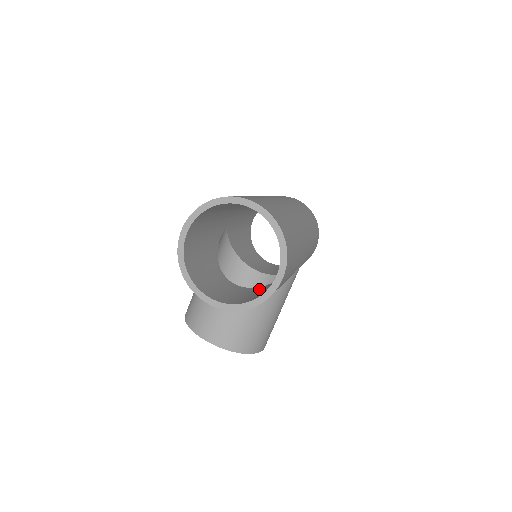
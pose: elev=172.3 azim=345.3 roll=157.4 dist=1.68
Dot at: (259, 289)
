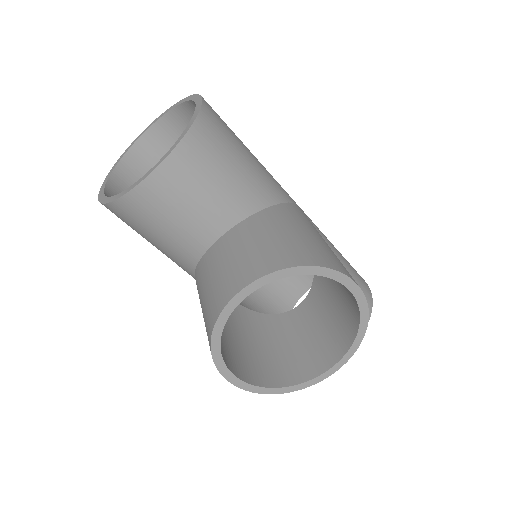
Dot at: occluded
